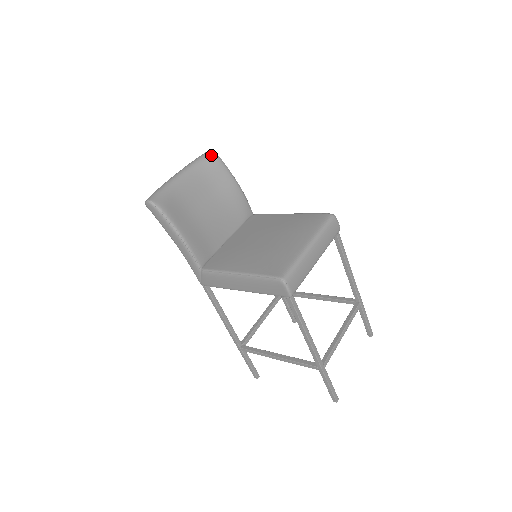
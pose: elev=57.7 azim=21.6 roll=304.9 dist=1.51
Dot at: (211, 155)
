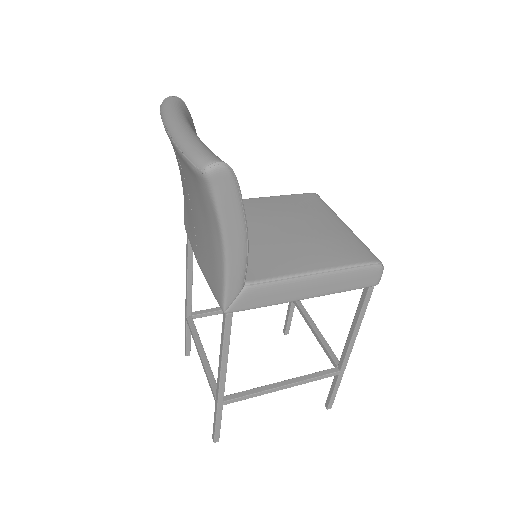
Dot at: (183, 103)
